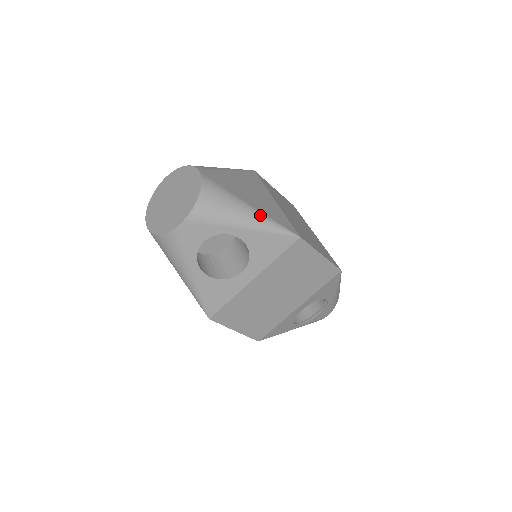
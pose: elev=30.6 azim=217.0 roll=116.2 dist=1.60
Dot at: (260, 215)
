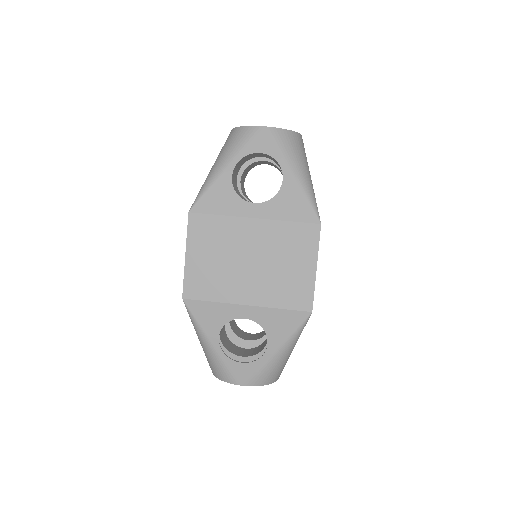
Dot at: (311, 184)
